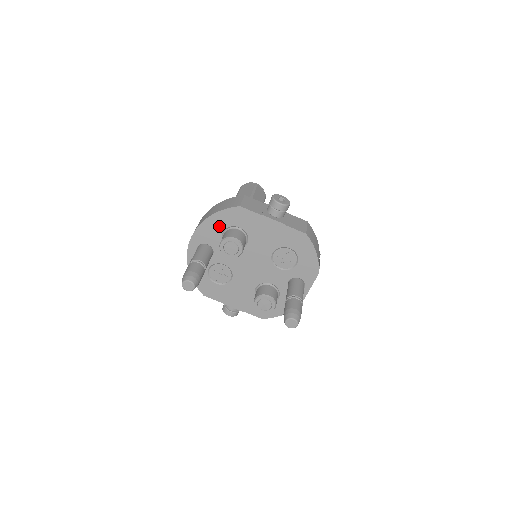
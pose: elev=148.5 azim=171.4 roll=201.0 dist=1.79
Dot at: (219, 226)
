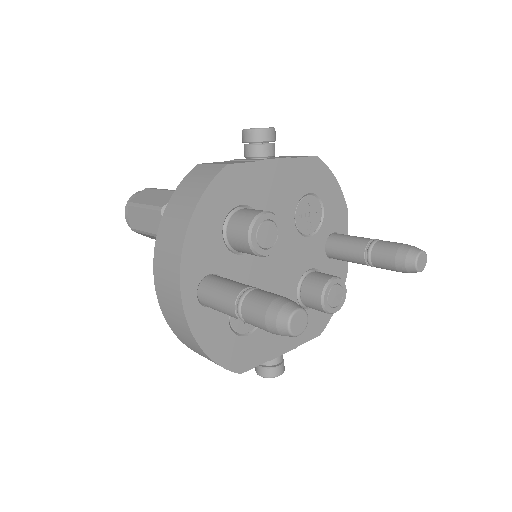
Dot at: (212, 225)
